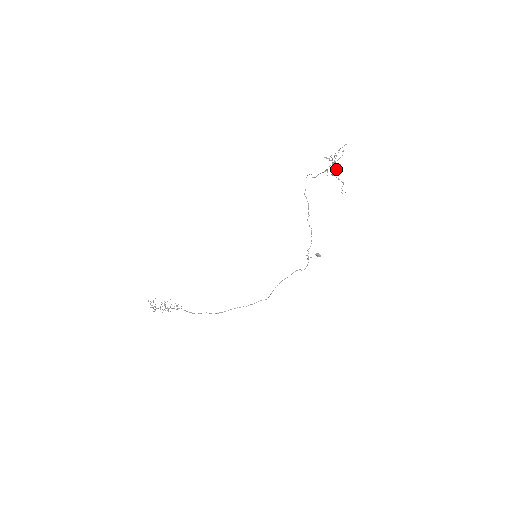
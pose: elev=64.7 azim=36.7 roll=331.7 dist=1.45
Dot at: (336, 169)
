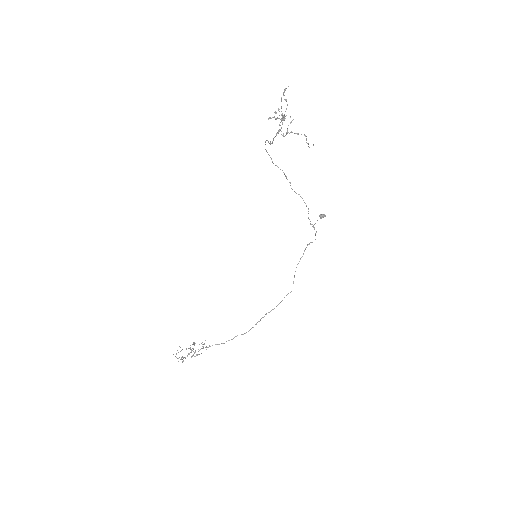
Dot at: occluded
